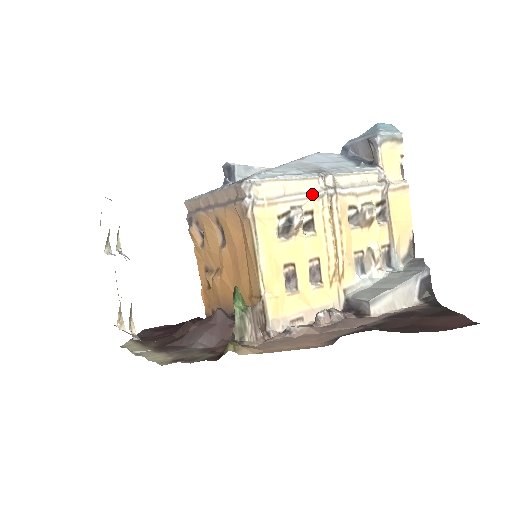
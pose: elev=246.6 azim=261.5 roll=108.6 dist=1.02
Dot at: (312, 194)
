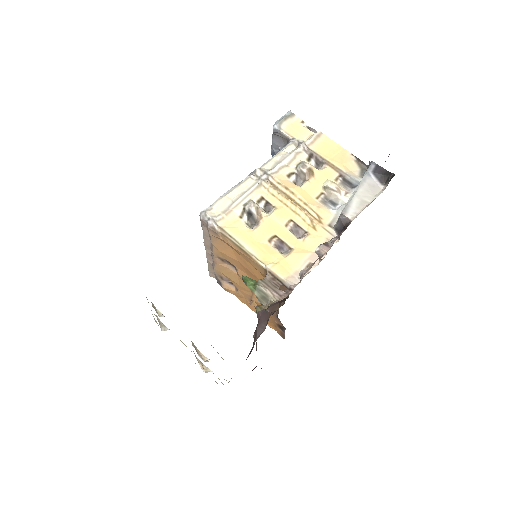
Dot at: (252, 188)
